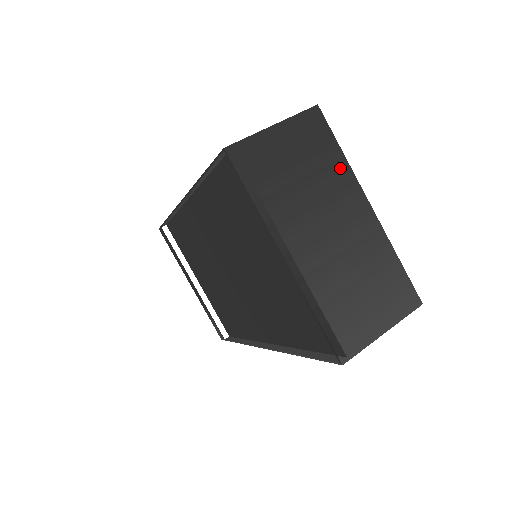
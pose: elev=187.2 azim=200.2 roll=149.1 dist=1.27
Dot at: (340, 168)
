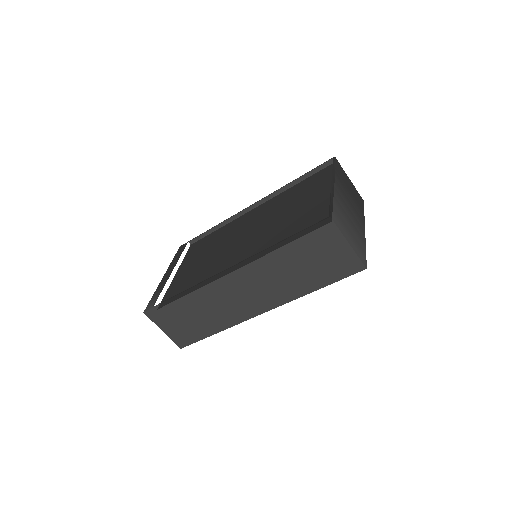
Dot at: (361, 213)
